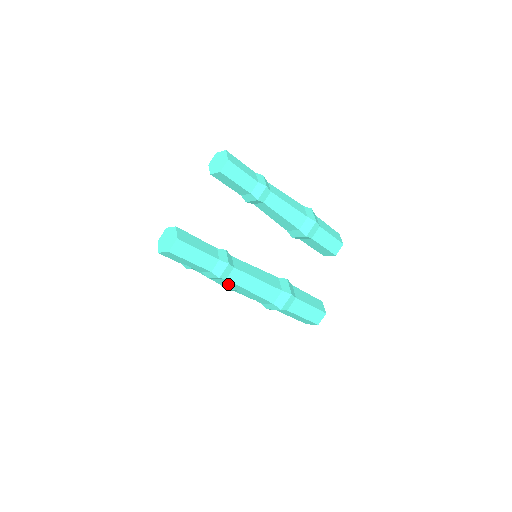
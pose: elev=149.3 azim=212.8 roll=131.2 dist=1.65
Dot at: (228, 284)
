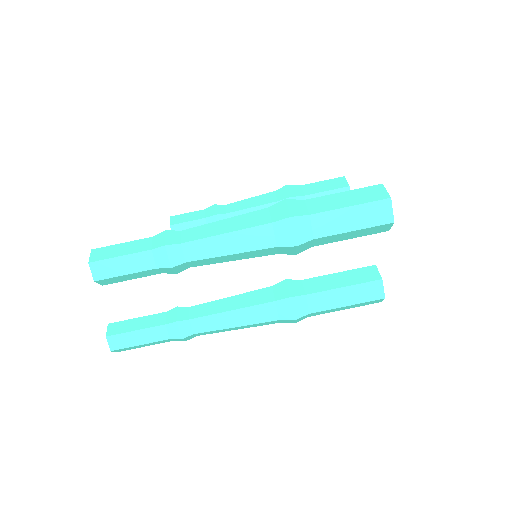
Dot at: occluded
